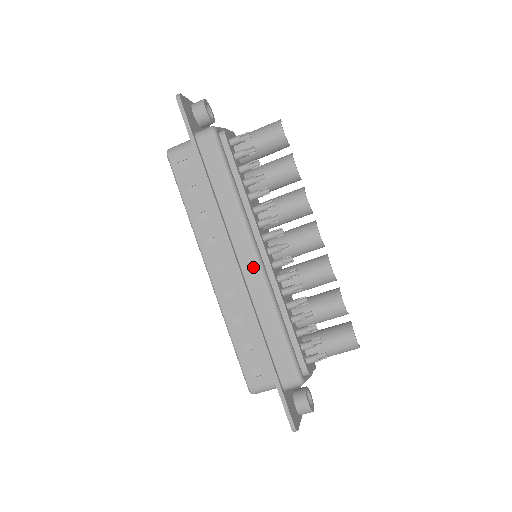
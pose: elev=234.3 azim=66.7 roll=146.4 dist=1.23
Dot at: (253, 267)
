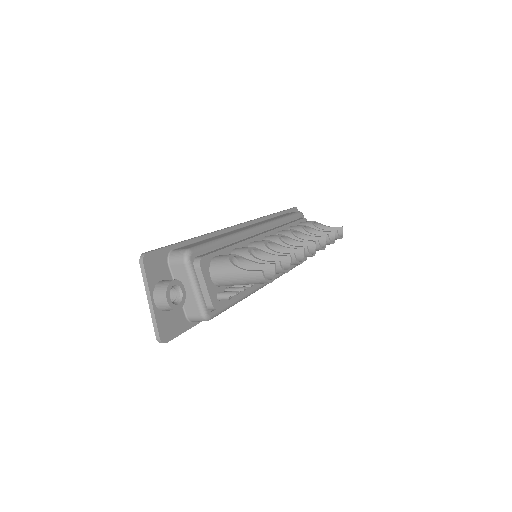
Dot at: occluded
